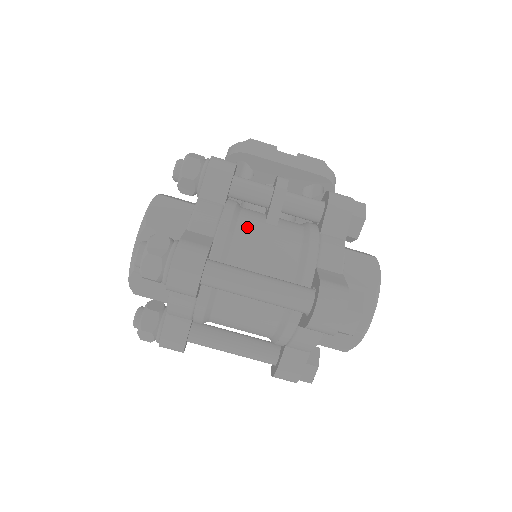
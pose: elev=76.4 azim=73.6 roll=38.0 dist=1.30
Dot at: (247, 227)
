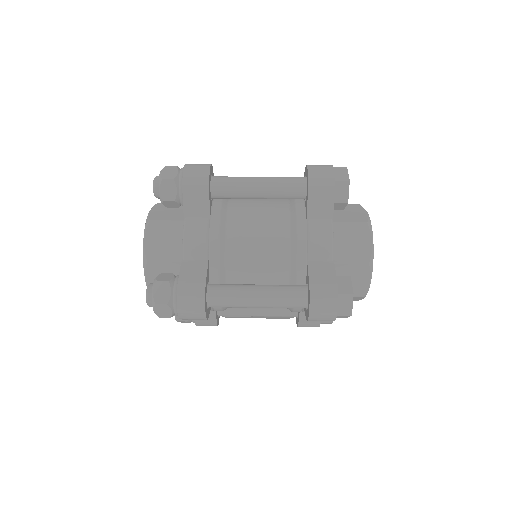
Dot at: occluded
